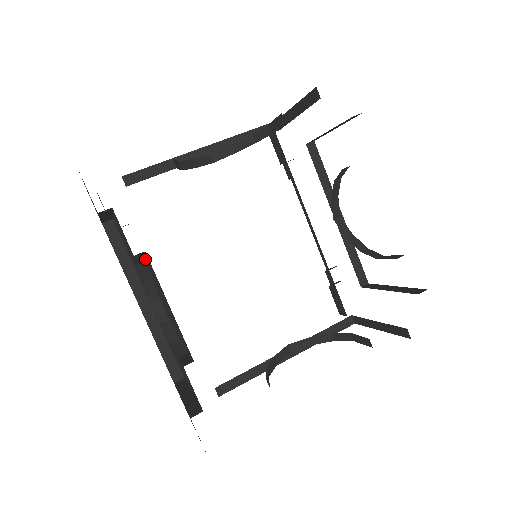
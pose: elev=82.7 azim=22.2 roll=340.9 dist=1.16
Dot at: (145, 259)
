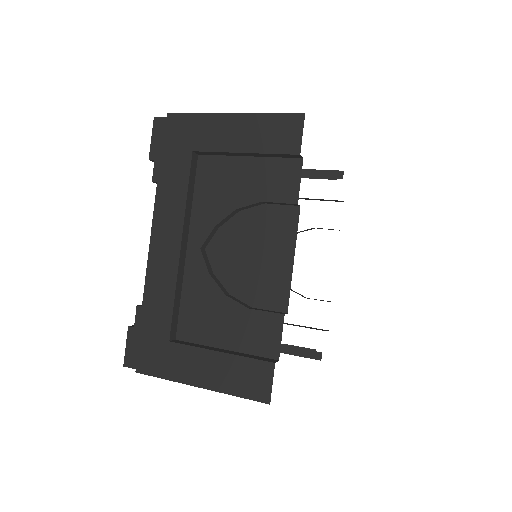
Dot at: (256, 210)
